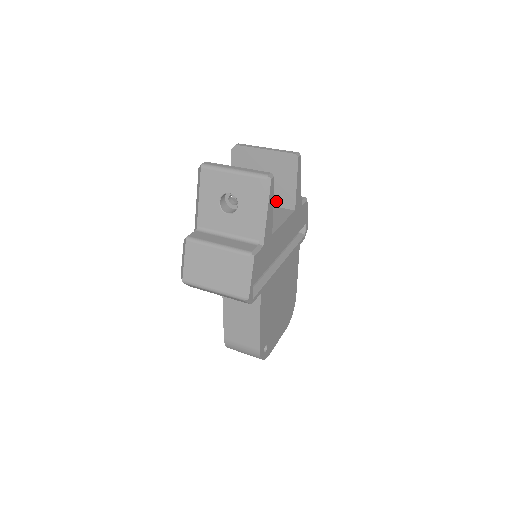
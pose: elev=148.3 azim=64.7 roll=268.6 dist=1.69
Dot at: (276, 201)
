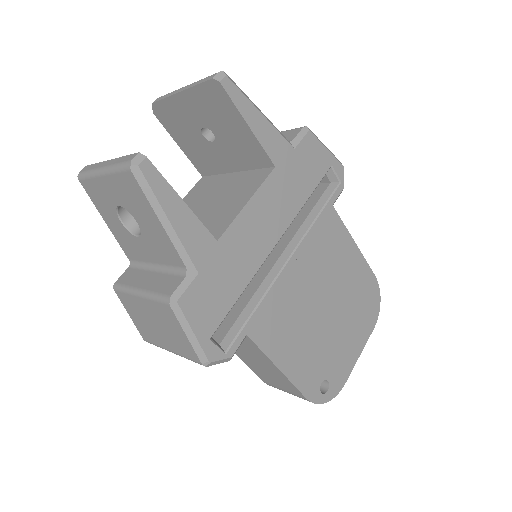
Dot at: (245, 162)
